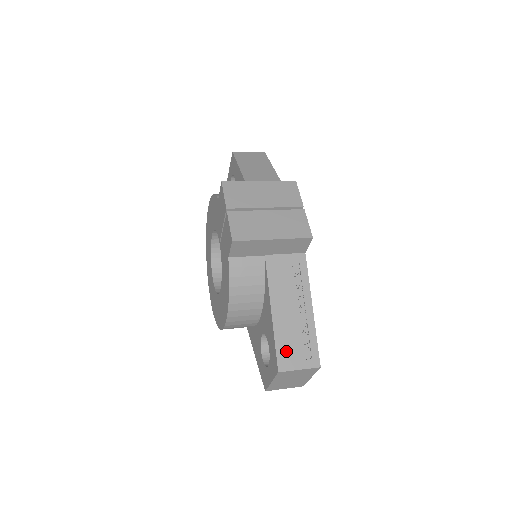
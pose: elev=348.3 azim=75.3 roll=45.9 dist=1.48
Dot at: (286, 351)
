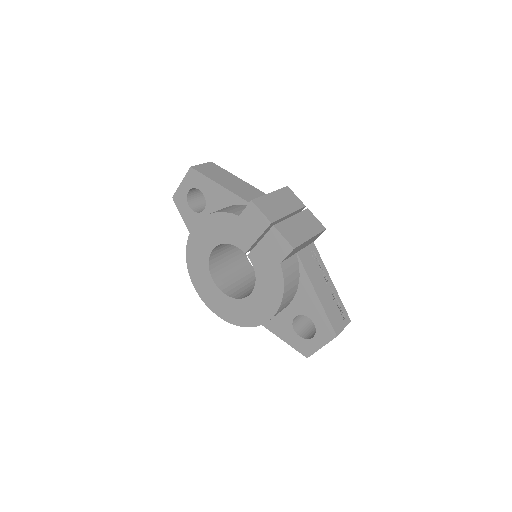
Dot at: (334, 319)
